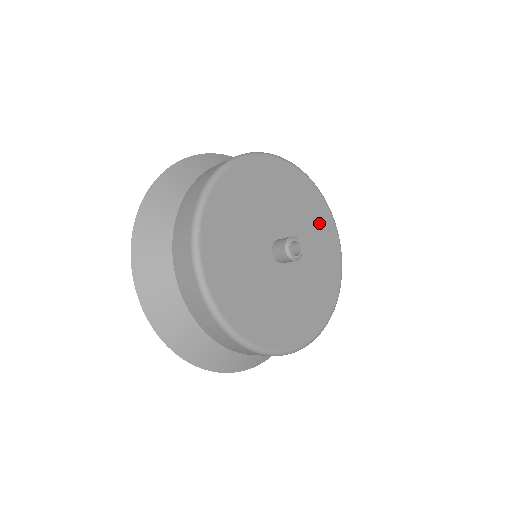
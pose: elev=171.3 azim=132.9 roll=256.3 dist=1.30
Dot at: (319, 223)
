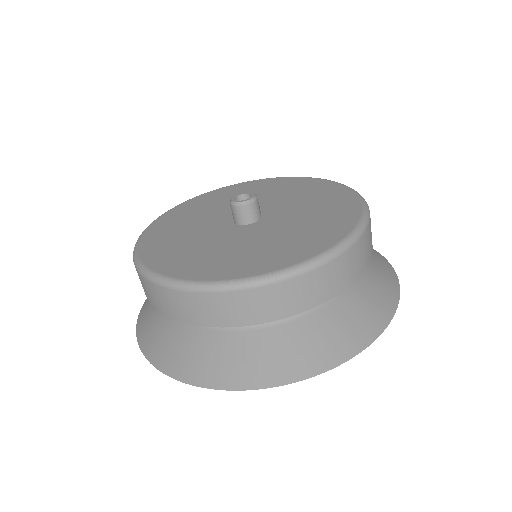
Dot at: (324, 197)
